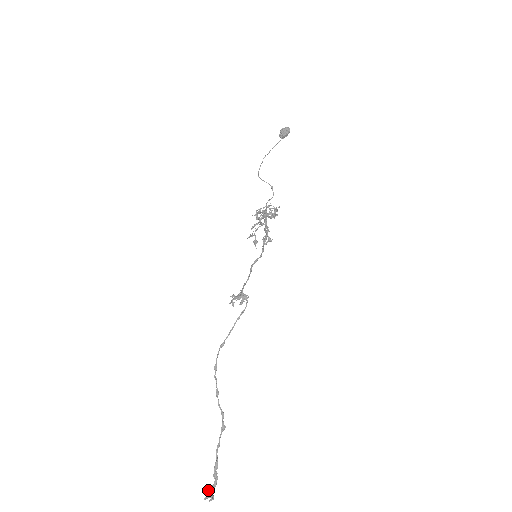
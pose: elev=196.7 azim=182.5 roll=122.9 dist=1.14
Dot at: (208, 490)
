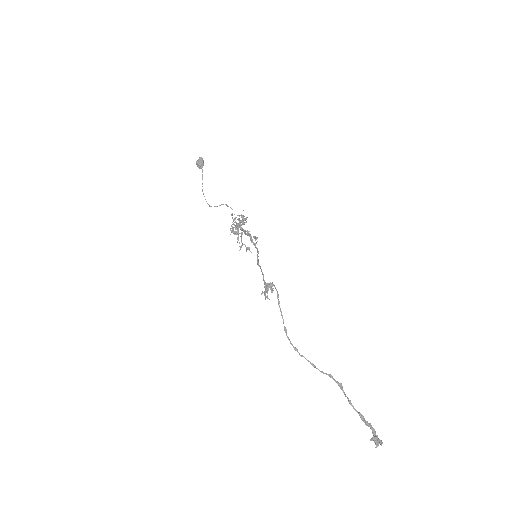
Dot at: (372, 439)
